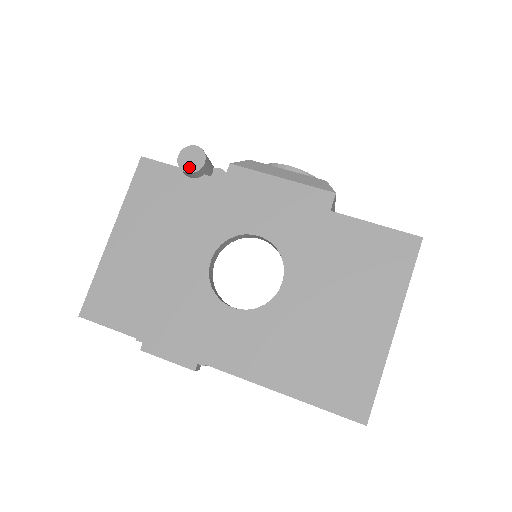
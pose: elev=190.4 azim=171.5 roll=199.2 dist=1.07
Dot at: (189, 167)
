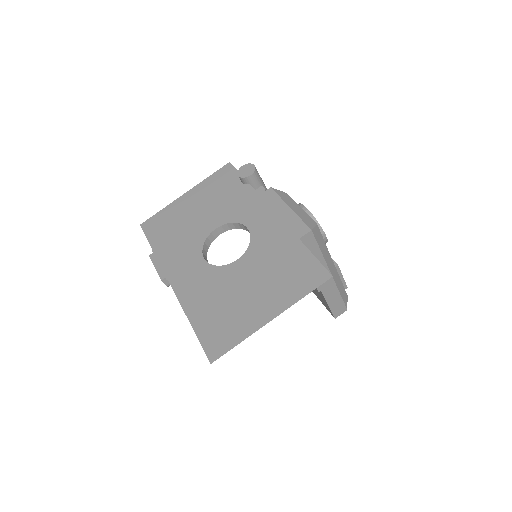
Dot at: (242, 174)
